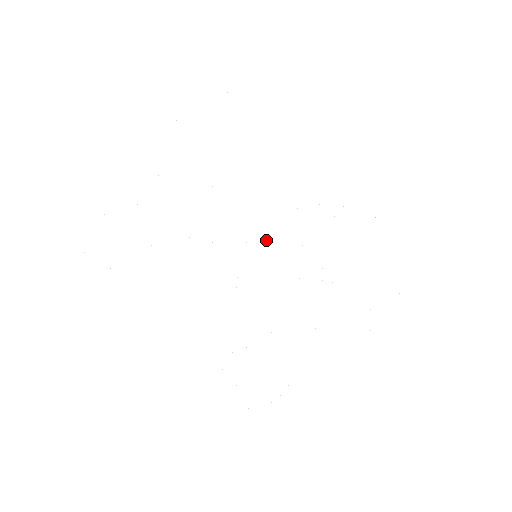
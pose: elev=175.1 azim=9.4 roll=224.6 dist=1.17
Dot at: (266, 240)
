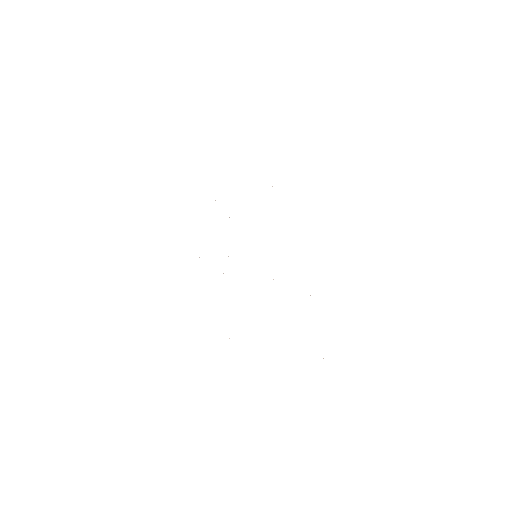
Dot at: occluded
